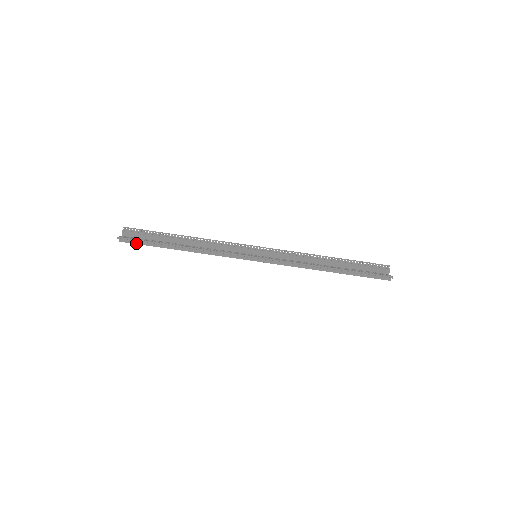
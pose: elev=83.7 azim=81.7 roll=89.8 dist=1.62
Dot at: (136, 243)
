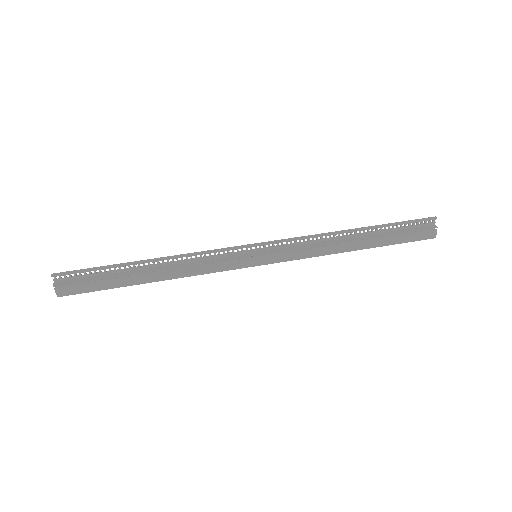
Dot at: (80, 281)
